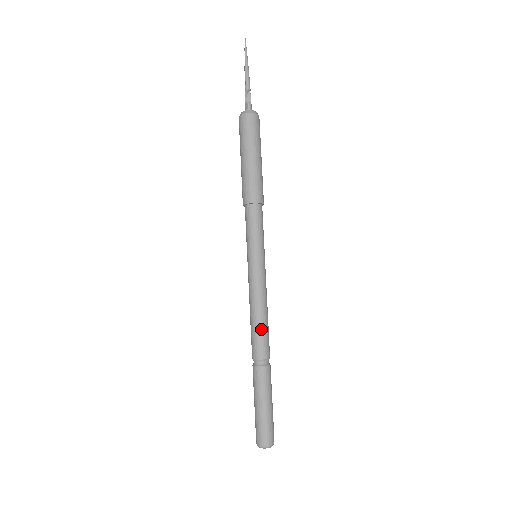
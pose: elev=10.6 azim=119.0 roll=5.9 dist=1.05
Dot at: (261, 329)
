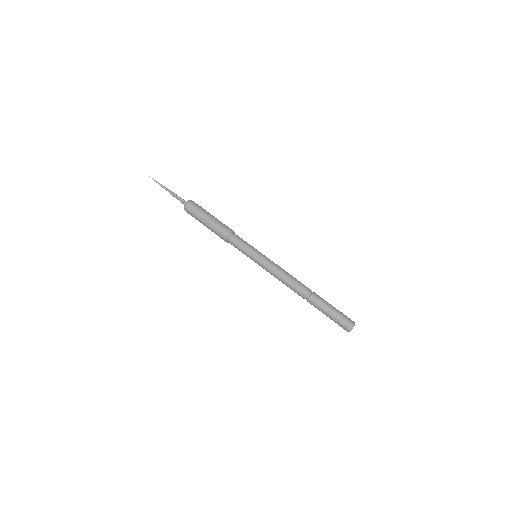
Dot at: (292, 282)
